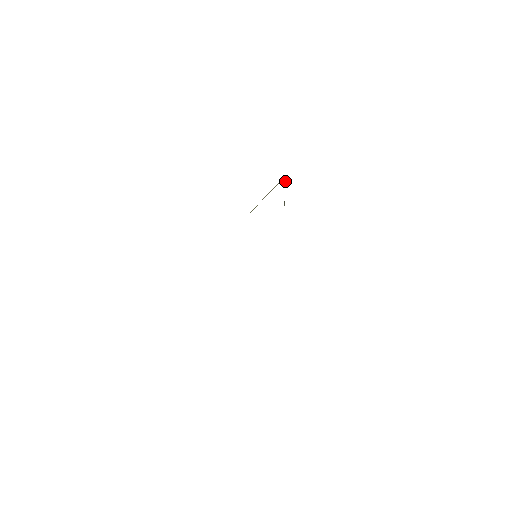
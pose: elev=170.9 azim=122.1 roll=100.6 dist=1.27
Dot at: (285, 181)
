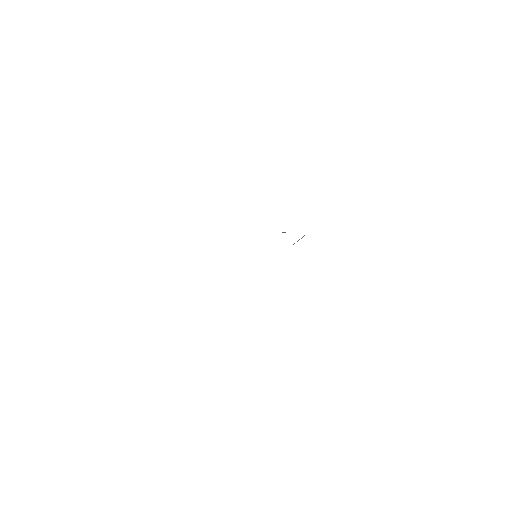
Dot at: occluded
